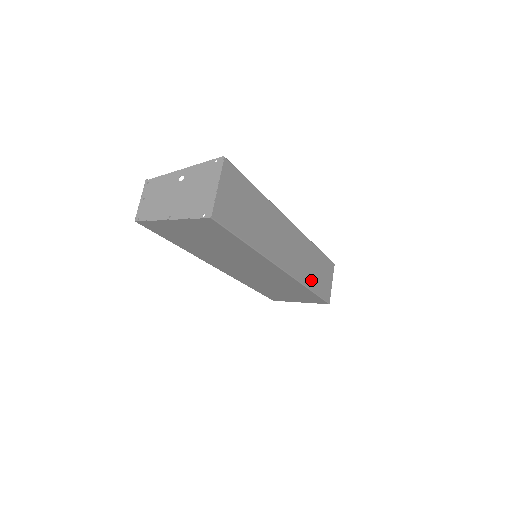
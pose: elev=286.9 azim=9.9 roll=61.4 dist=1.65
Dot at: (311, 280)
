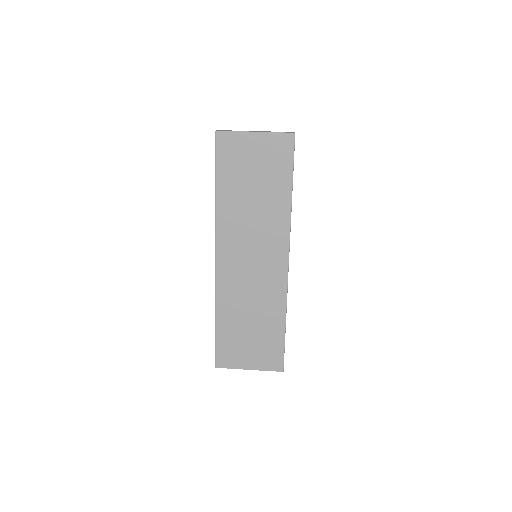
Dot at: occluded
